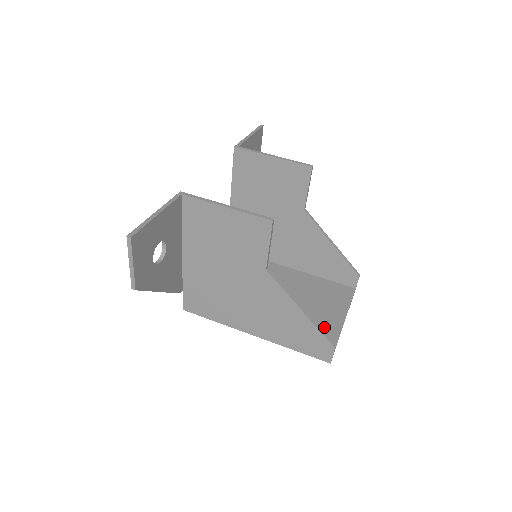
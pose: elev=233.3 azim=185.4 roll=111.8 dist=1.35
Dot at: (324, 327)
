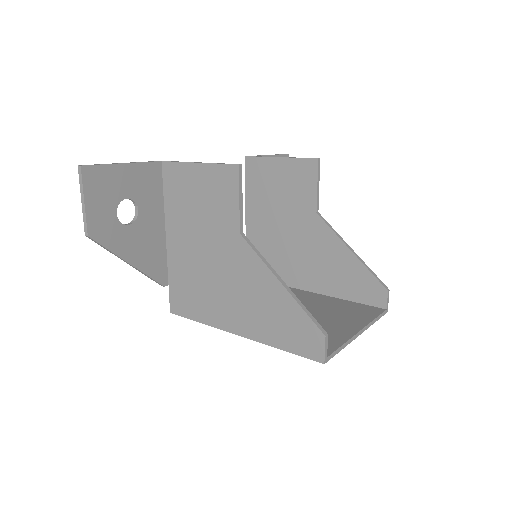
Dot at: (329, 333)
